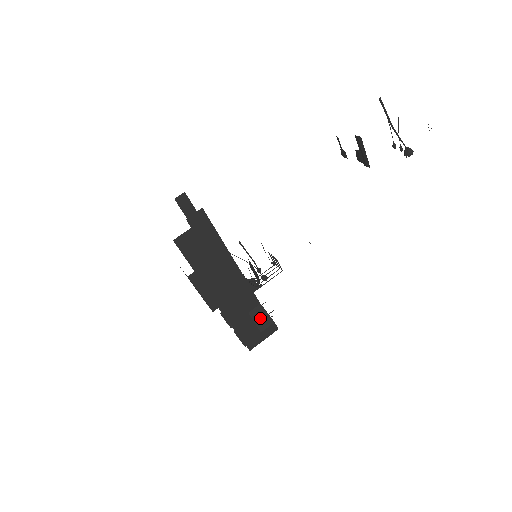
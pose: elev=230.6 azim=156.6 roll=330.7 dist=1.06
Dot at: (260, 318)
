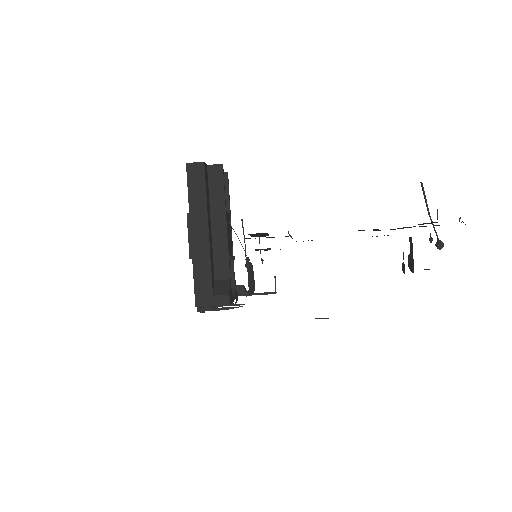
Dot at: (221, 287)
